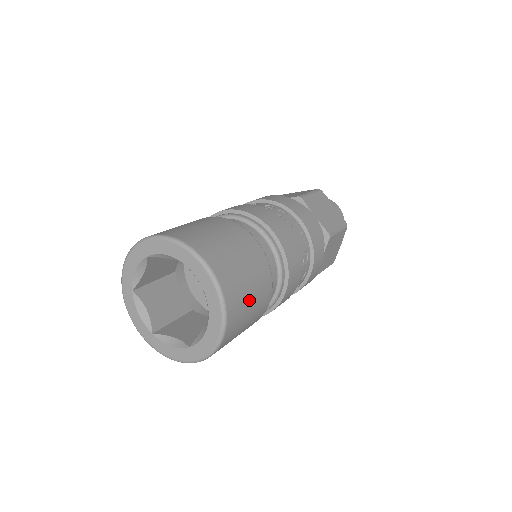
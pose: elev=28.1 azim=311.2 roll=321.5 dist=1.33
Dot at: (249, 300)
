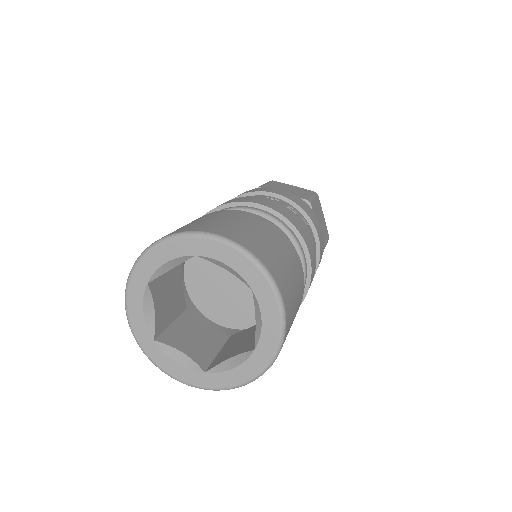
Dot at: occluded
